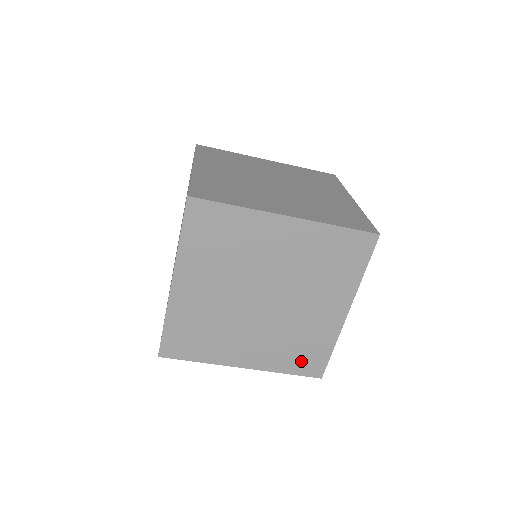
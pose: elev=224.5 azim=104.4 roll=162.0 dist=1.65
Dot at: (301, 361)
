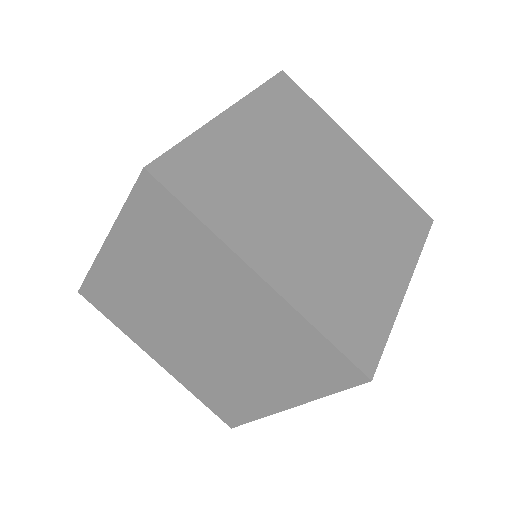
Dot at: (347, 324)
